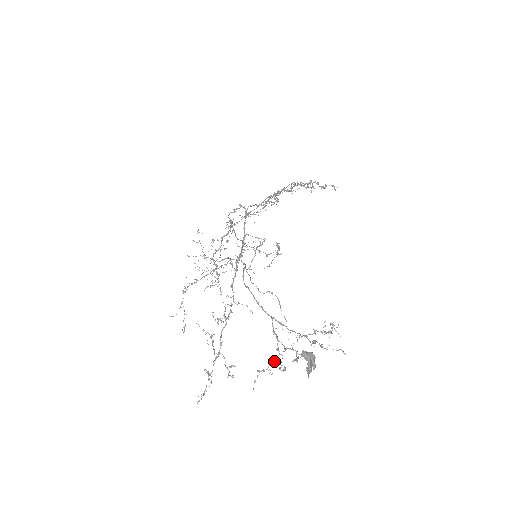
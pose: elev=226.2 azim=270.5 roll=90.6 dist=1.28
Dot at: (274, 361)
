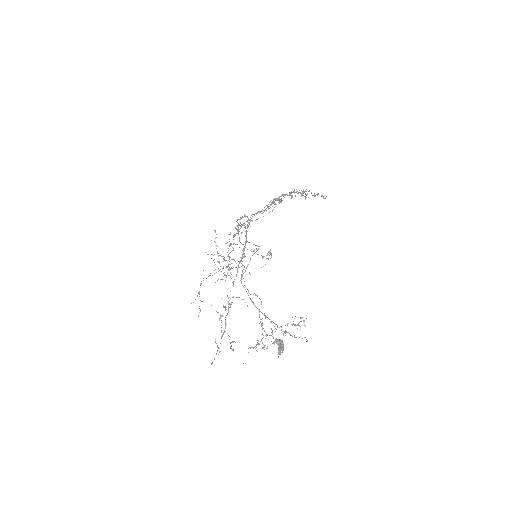
Dot at: occluded
